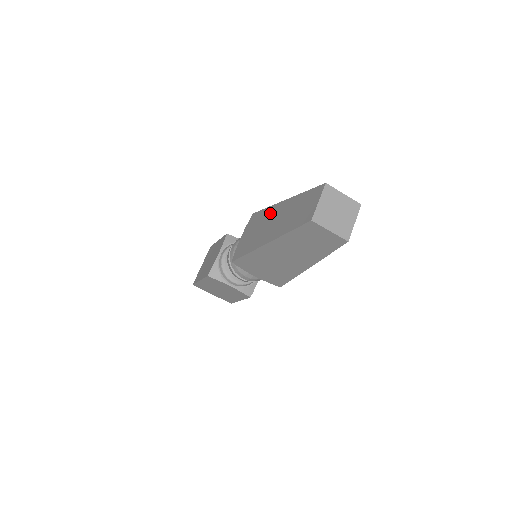
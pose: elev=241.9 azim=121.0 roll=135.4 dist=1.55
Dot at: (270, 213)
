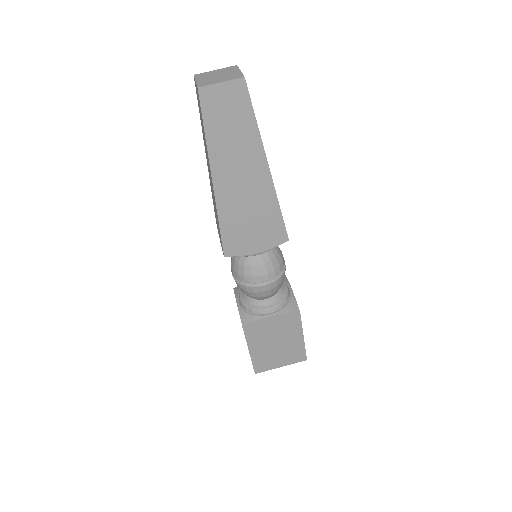
Dot at: (210, 181)
